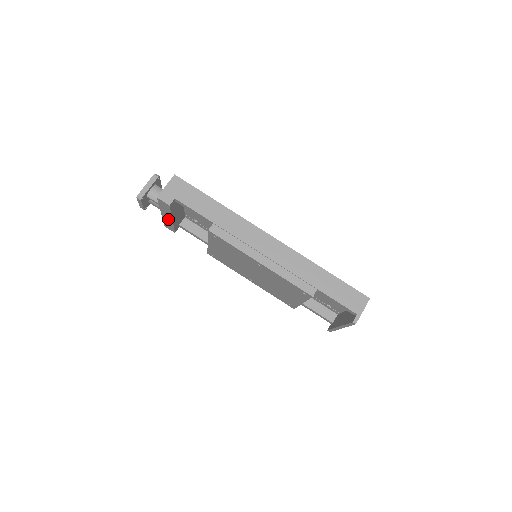
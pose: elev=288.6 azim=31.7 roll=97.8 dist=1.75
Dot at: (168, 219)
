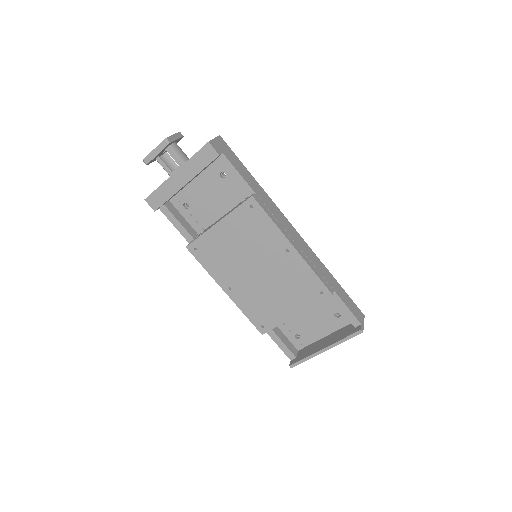
Dot at: (177, 183)
